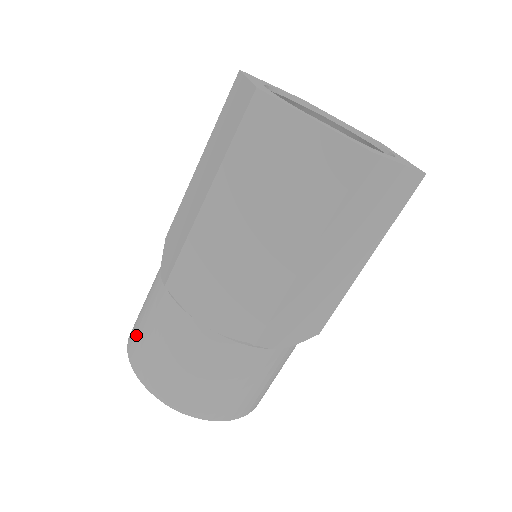
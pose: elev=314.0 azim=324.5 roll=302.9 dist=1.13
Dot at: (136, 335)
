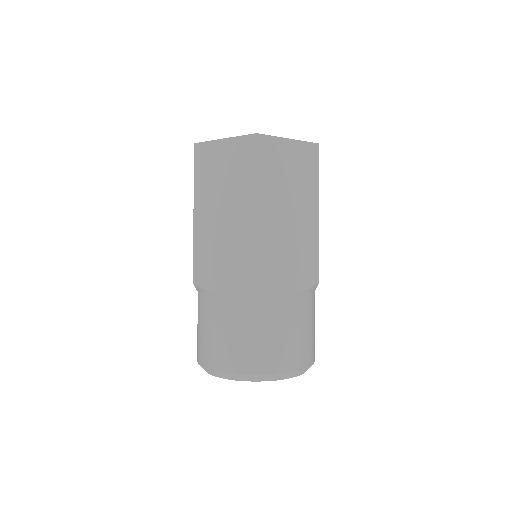
Dot at: (235, 353)
